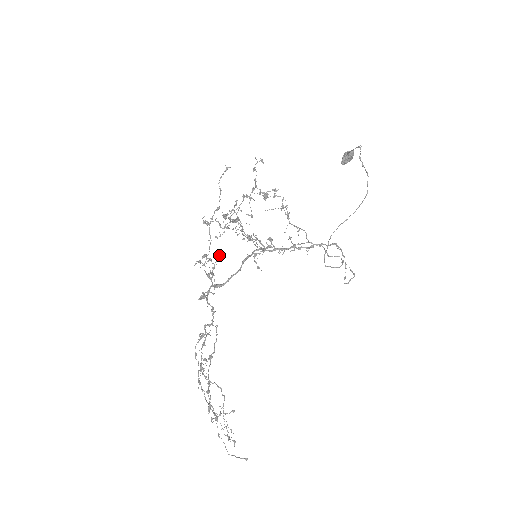
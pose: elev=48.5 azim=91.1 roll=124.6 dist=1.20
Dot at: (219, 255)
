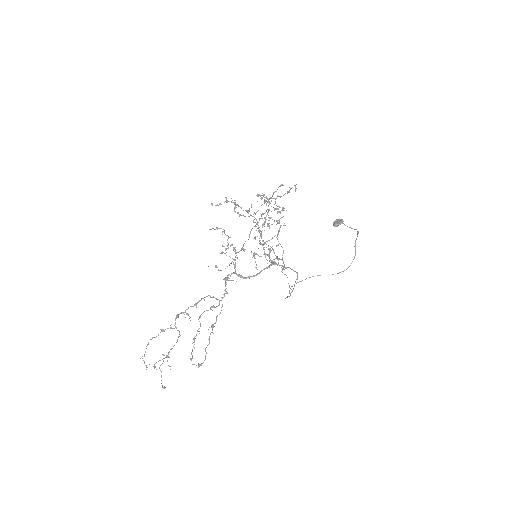
Dot at: occluded
